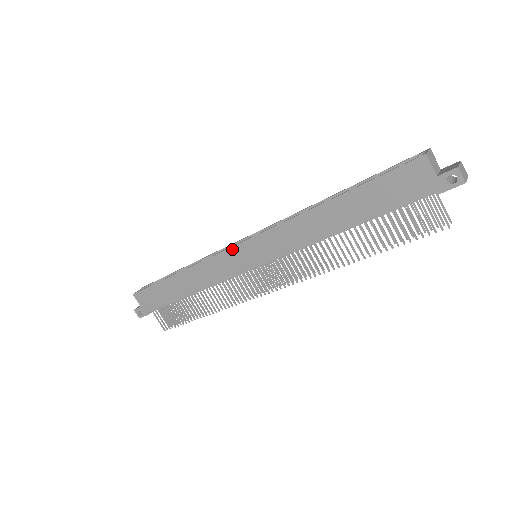
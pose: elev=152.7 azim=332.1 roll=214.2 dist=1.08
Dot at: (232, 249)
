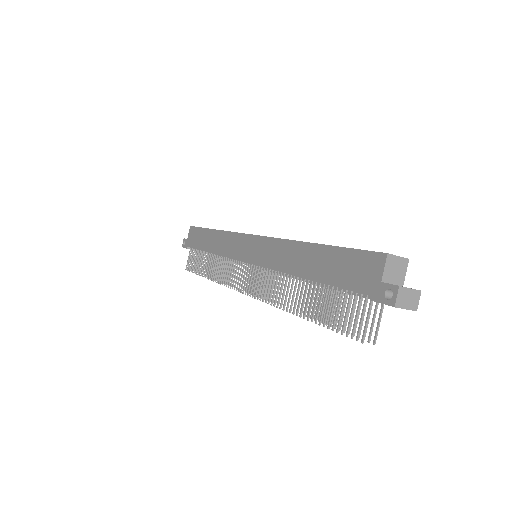
Dot at: (245, 236)
